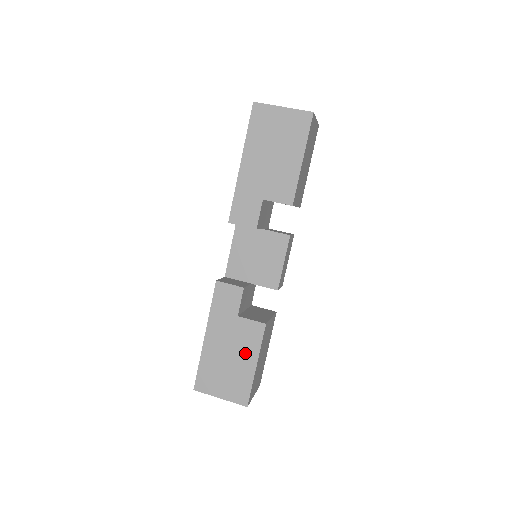
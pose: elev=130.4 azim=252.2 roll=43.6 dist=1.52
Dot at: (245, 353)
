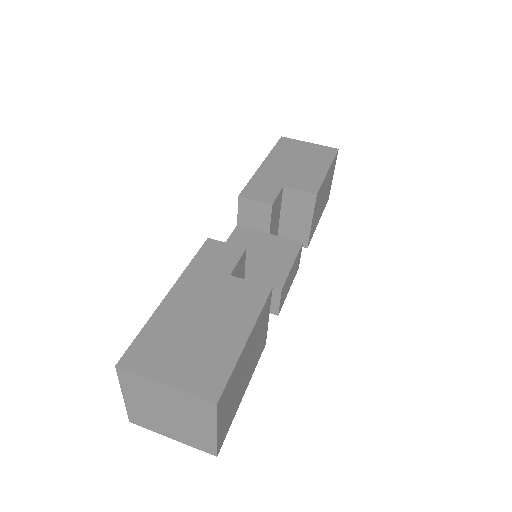
Dot at: (232, 319)
